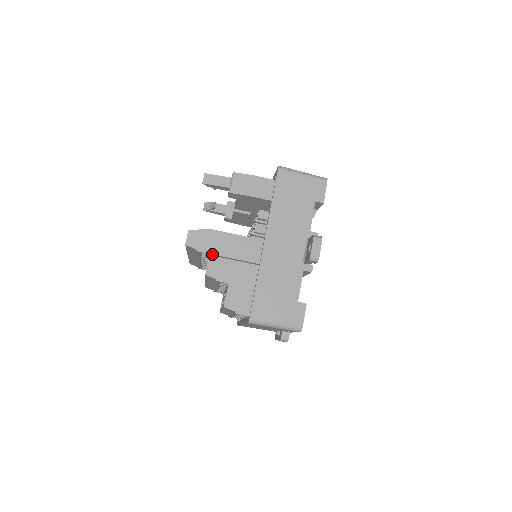
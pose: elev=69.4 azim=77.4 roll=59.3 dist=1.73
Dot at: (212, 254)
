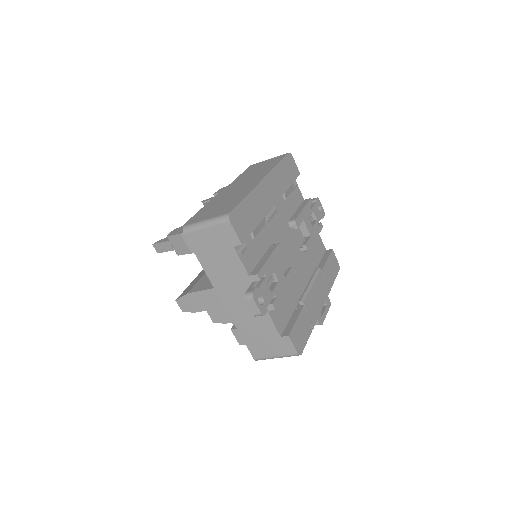
Dot at: occluded
